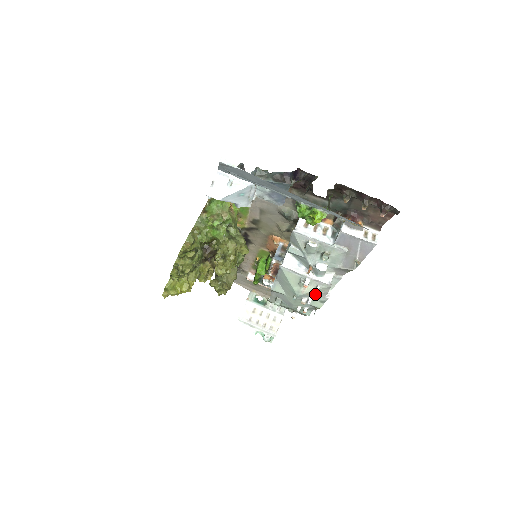
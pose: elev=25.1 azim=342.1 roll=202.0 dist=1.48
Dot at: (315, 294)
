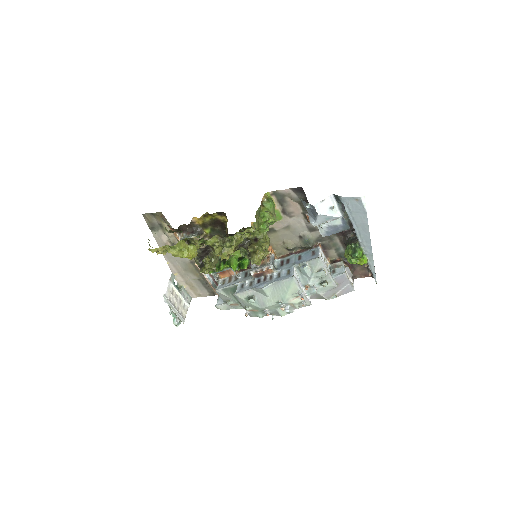
Dot at: (295, 306)
